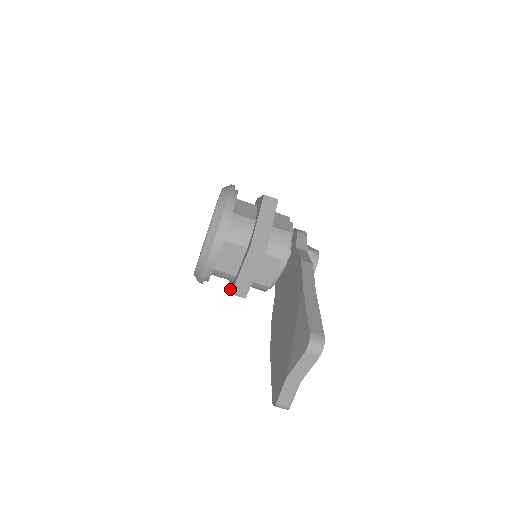
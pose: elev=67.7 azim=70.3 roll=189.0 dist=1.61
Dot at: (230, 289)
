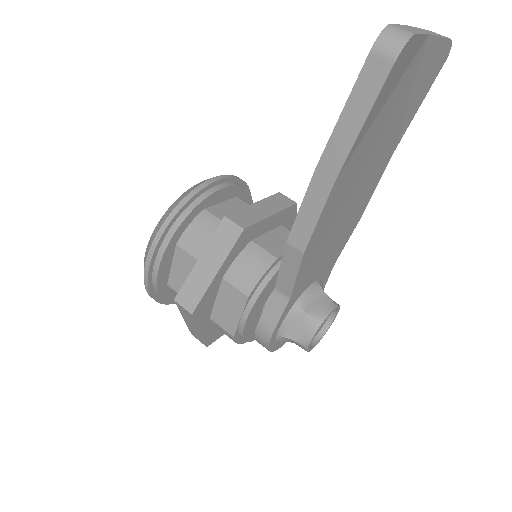
Dot at: (210, 243)
